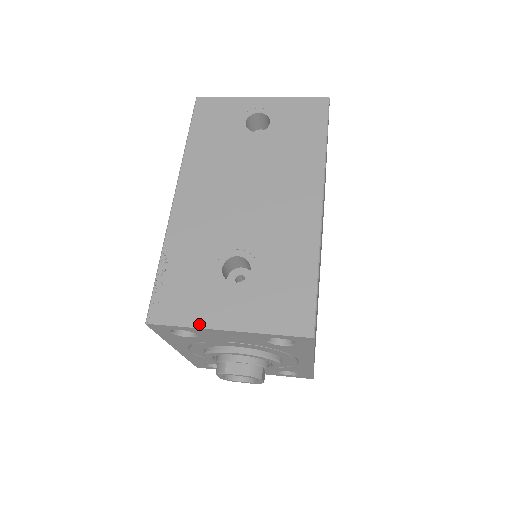
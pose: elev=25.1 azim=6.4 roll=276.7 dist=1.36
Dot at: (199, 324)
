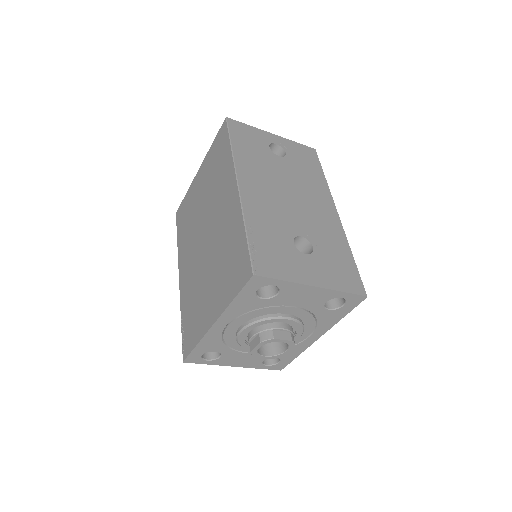
Dot at: (294, 280)
